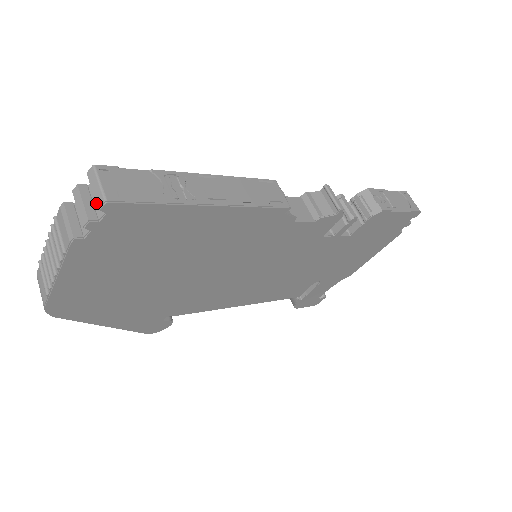
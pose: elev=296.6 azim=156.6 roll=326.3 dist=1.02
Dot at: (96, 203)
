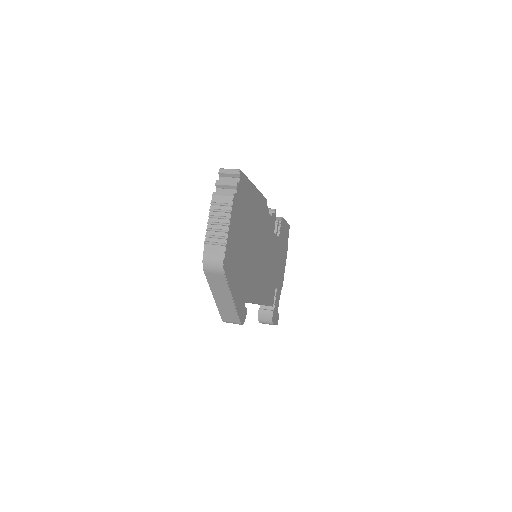
Dot at: (235, 174)
